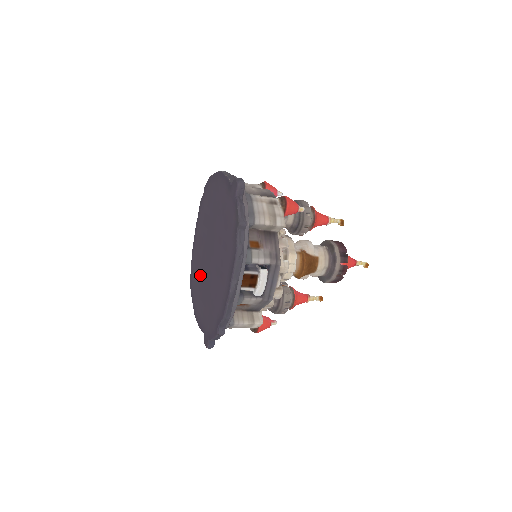
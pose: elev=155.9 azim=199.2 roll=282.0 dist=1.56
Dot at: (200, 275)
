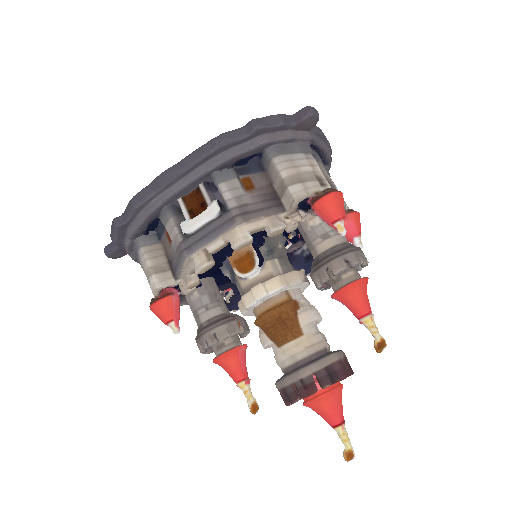
Dot at: occluded
